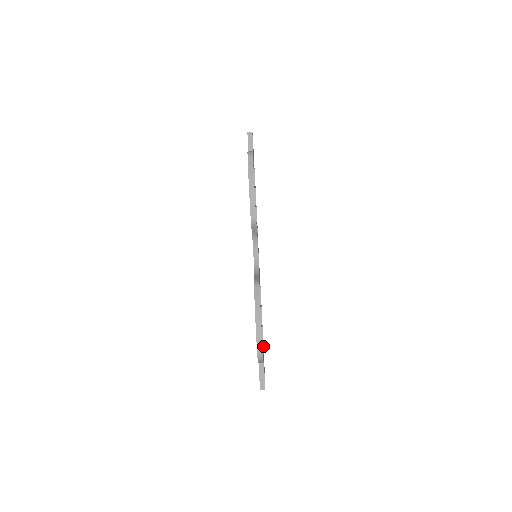
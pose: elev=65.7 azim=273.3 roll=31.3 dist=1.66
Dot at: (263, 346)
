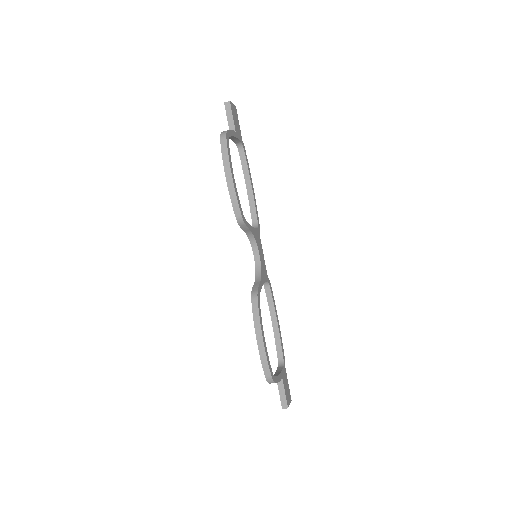
Dot at: (283, 356)
